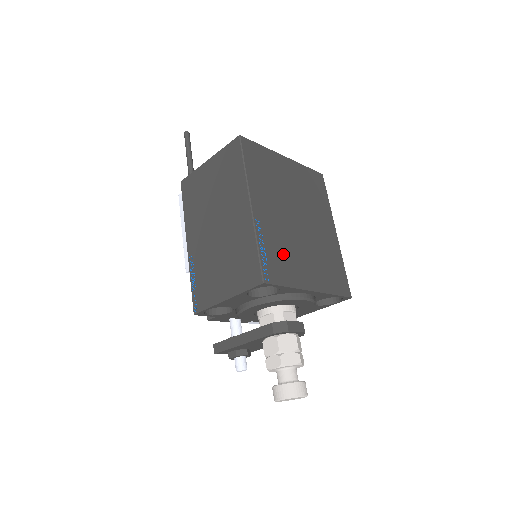
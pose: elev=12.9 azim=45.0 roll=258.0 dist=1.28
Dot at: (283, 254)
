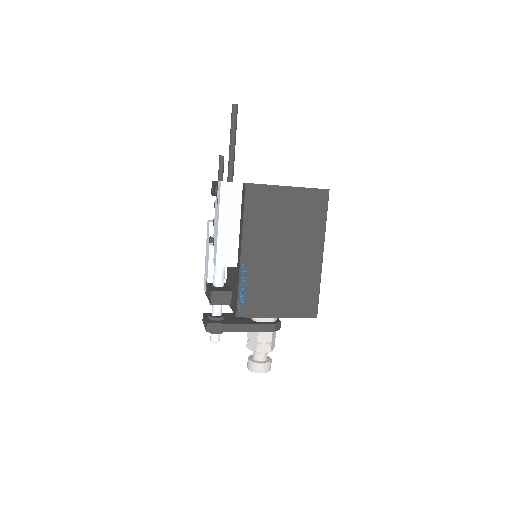
Dot at: occluded
